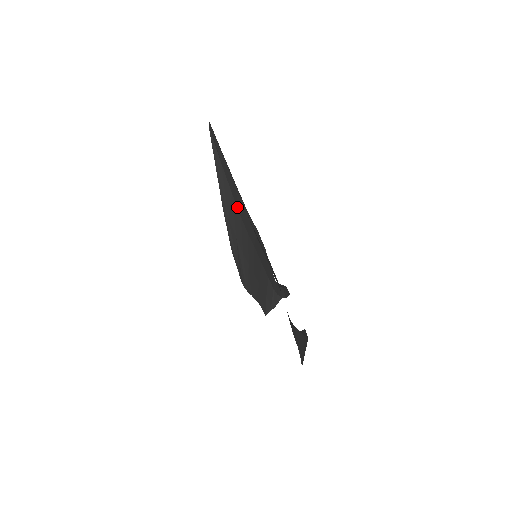
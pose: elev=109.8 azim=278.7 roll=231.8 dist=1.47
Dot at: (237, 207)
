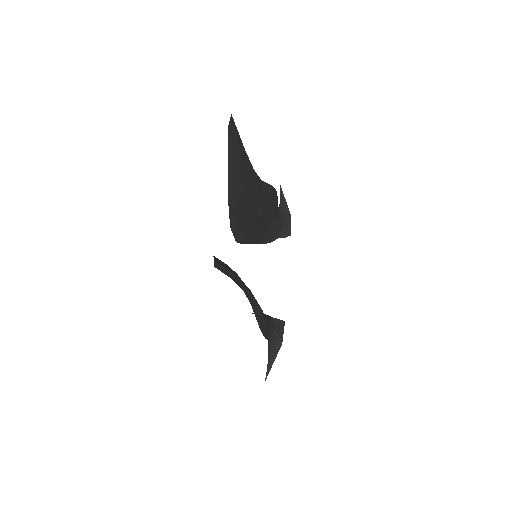
Dot at: (248, 199)
